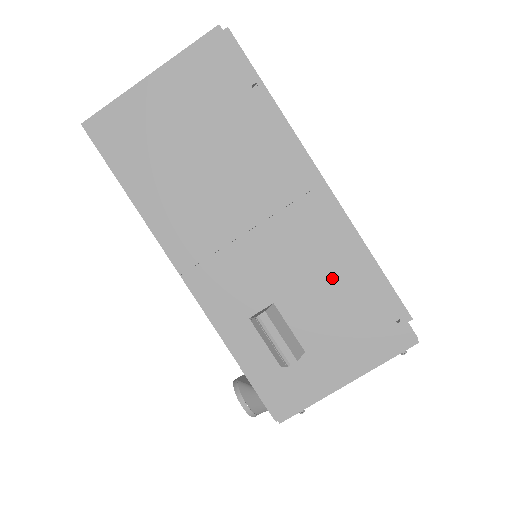
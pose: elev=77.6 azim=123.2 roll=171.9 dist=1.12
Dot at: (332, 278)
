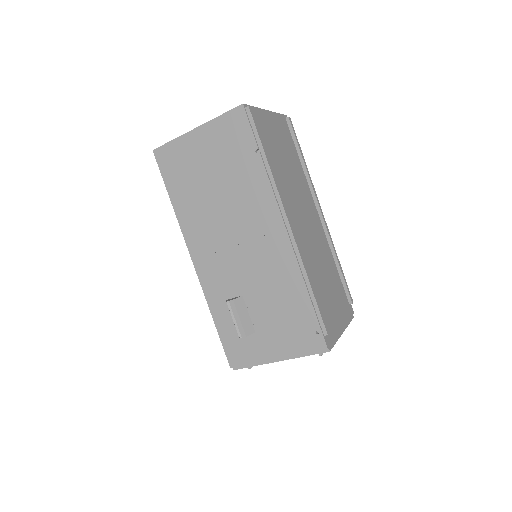
Dot at: (281, 291)
